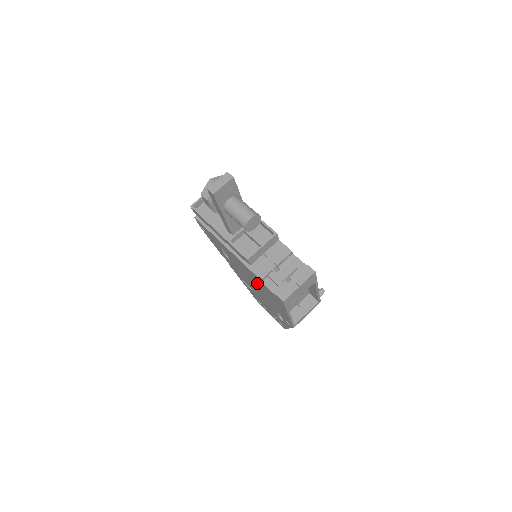
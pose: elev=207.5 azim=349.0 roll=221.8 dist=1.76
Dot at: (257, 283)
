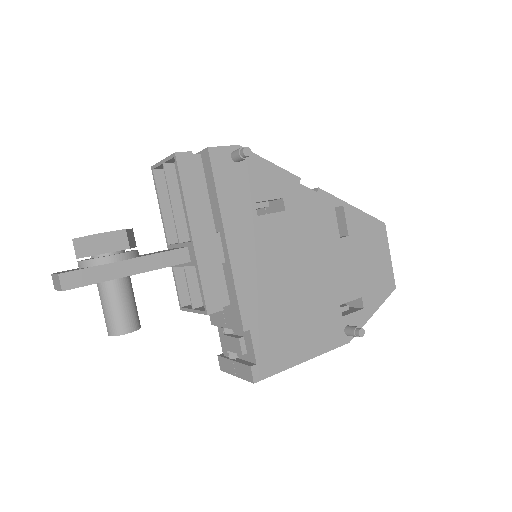
Dot at: occluded
